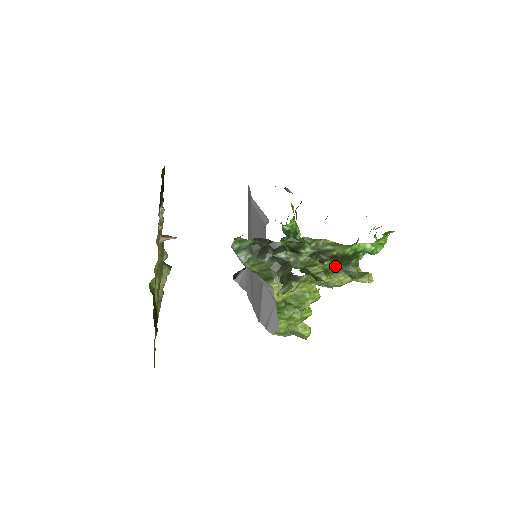
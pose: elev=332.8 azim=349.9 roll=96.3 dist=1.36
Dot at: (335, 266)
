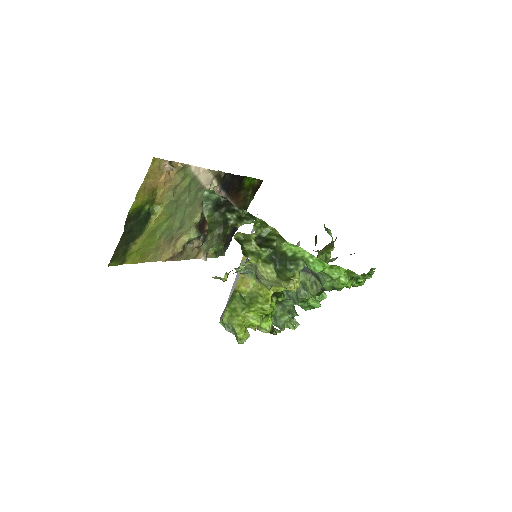
Dot at: (272, 259)
